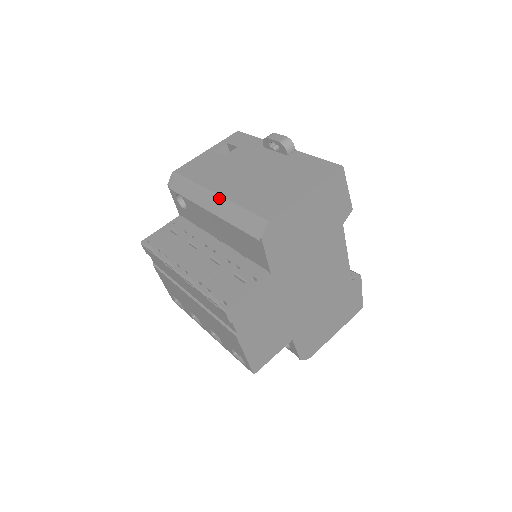
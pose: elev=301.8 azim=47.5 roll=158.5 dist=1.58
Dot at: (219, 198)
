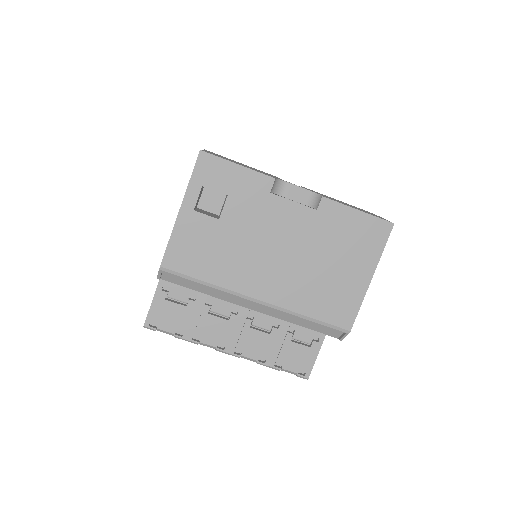
Dot at: (268, 306)
